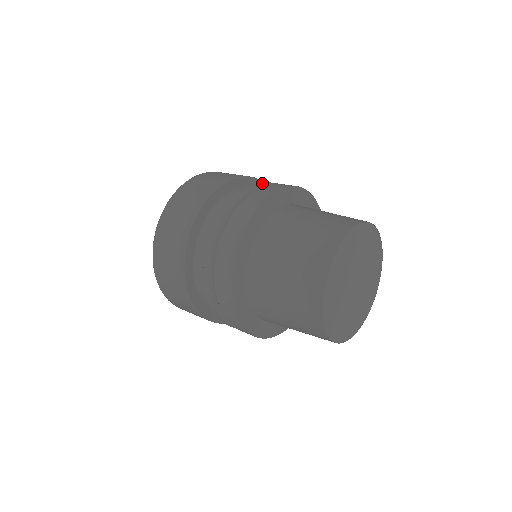
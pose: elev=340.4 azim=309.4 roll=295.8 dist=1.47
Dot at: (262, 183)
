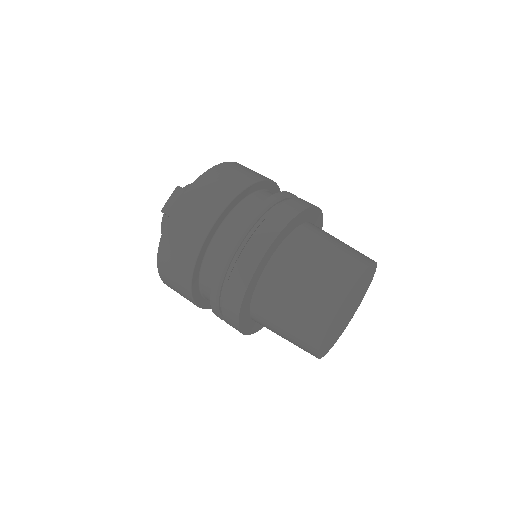
Dot at: (223, 272)
